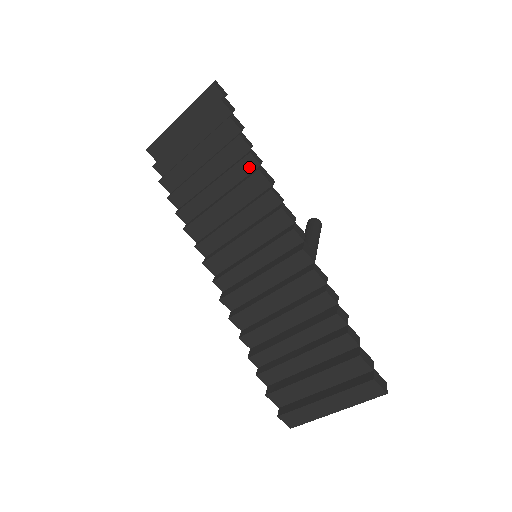
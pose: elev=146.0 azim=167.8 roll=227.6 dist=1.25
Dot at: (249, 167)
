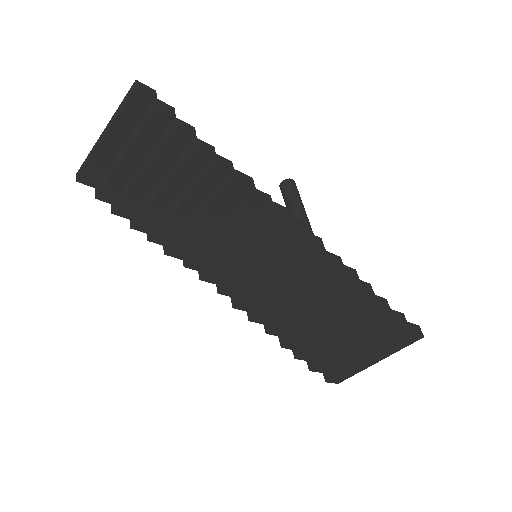
Dot at: (220, 175)
